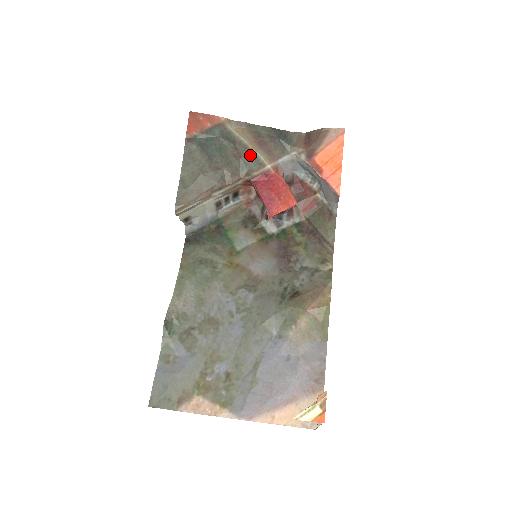
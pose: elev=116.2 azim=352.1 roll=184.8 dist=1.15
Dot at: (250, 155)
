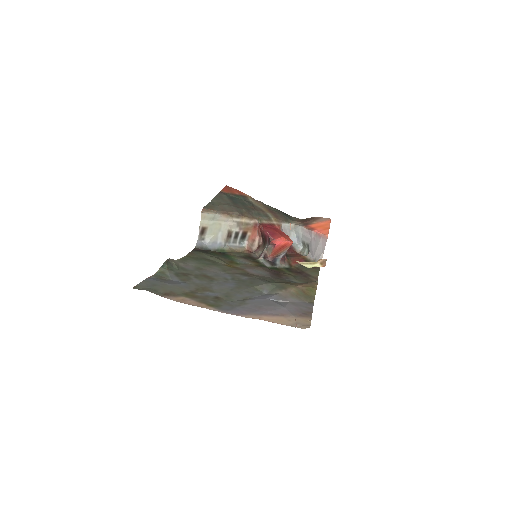
Dot at: (263, 212)
